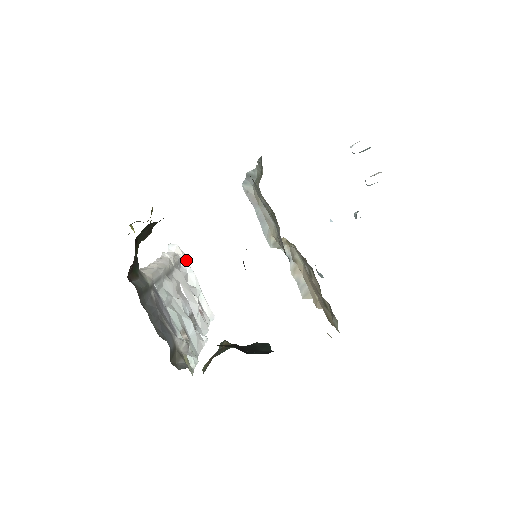
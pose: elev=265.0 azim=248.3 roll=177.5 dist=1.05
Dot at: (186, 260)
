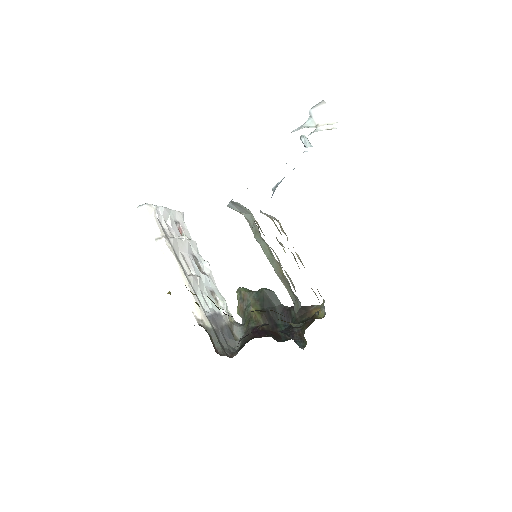
Dot at: (155, 206)
